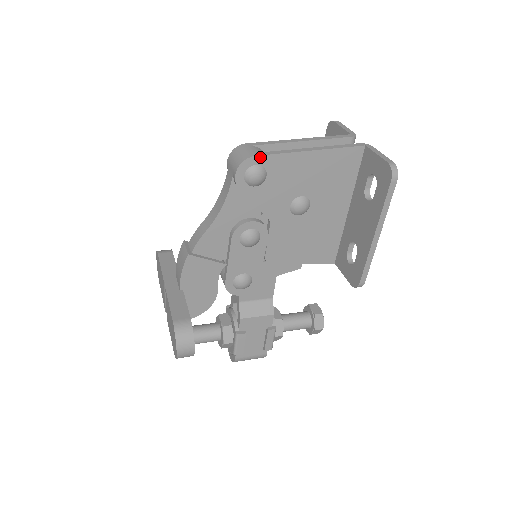
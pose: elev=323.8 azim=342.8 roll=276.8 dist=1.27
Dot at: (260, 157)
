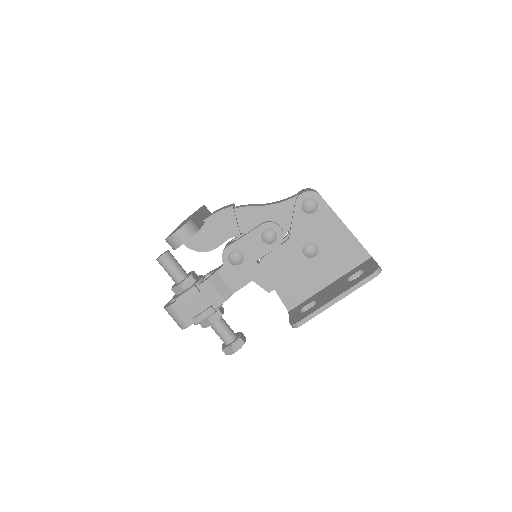
Dot at: (322, 199)
